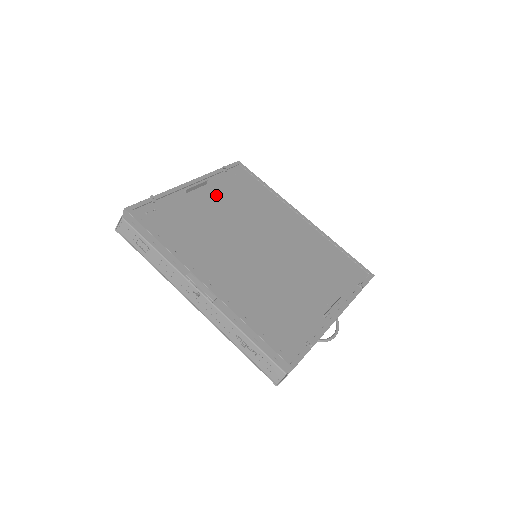
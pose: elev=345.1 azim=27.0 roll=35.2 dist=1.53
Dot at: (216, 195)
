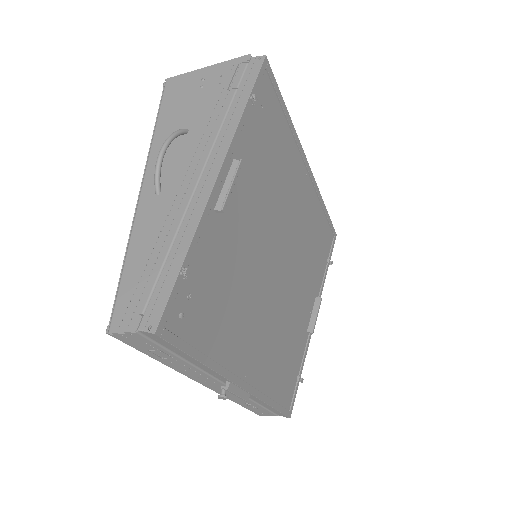
Dot at: (246, 187)
